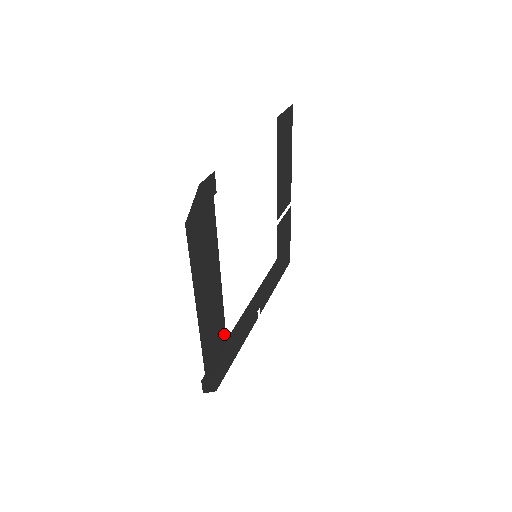
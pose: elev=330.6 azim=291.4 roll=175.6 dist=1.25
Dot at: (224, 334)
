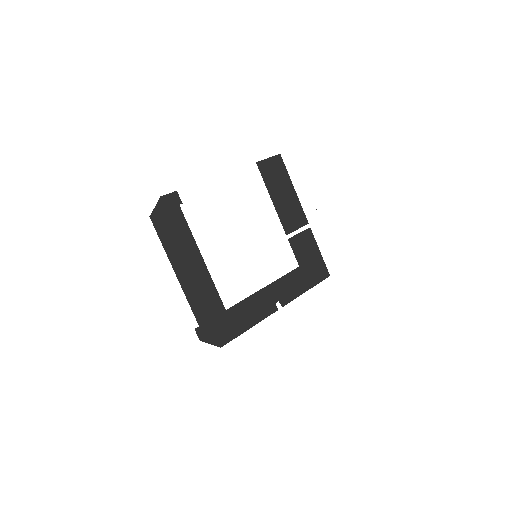
Dot at: (221, 304)
